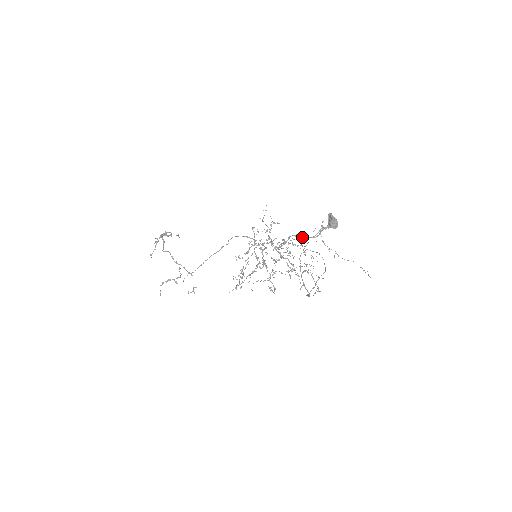
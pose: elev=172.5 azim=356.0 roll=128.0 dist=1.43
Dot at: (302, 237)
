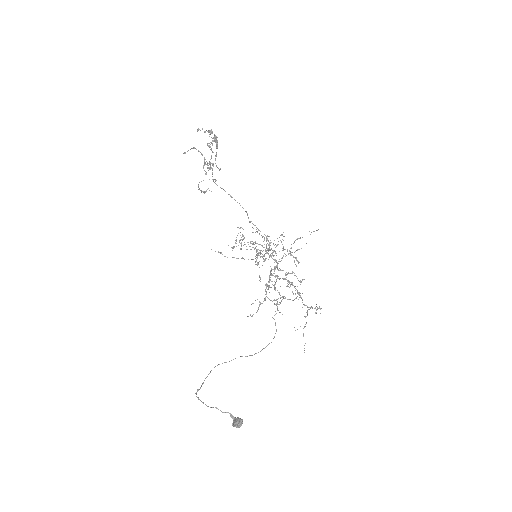
Dot at: (298, 293)
